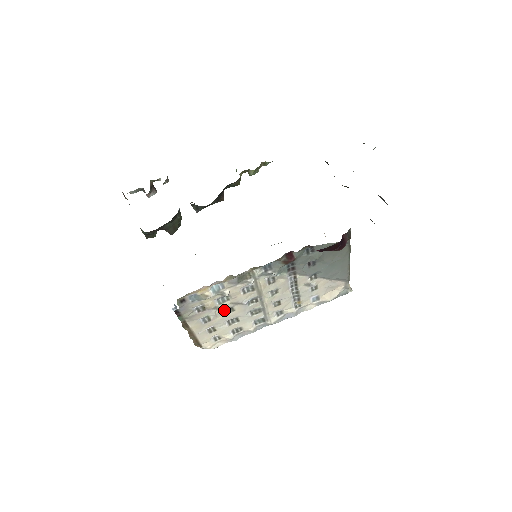
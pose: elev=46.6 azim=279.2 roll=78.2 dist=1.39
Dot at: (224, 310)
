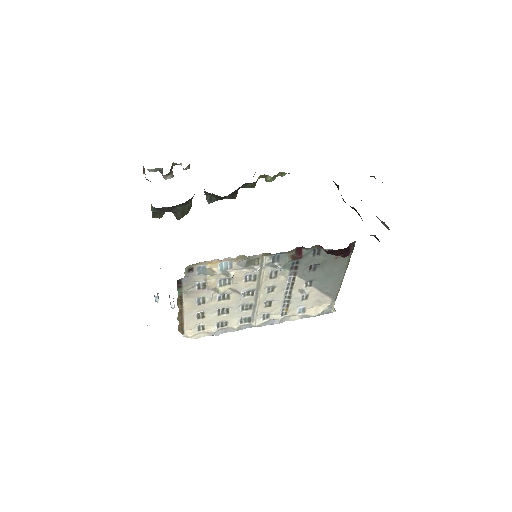
Dot at: (221, 295)
